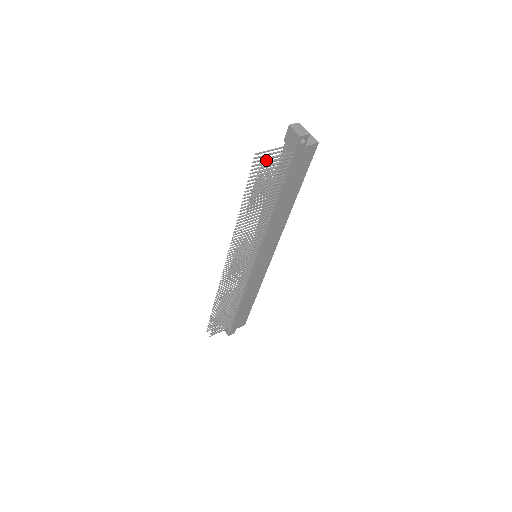
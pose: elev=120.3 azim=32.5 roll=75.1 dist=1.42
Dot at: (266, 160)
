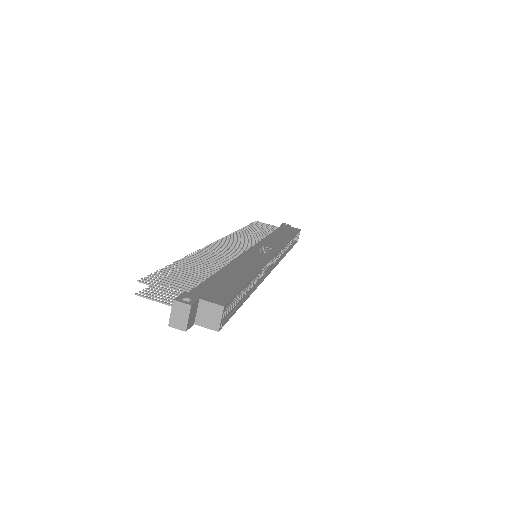
Dot at: (144, 296)
